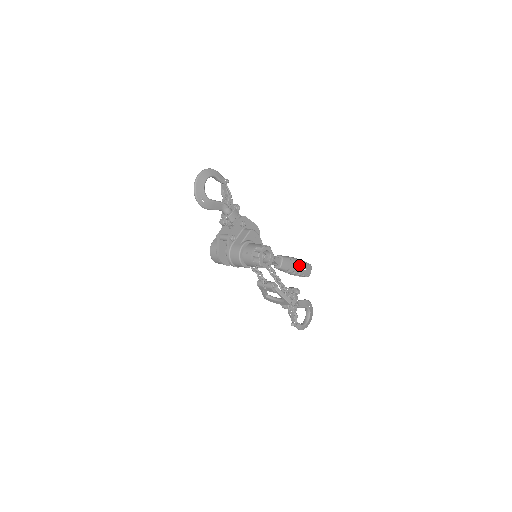
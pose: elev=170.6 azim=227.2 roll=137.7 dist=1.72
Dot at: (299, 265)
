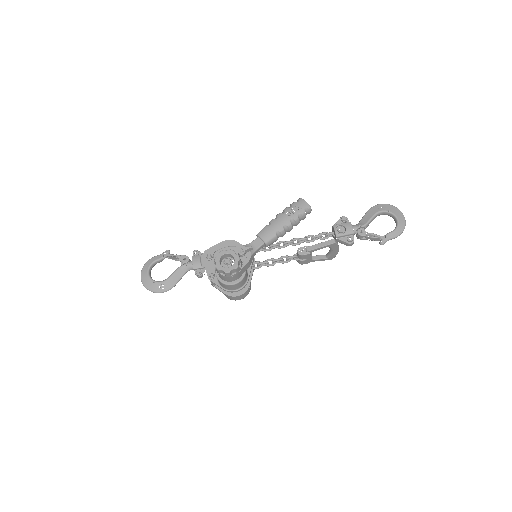
Dot at: (283, 217)
